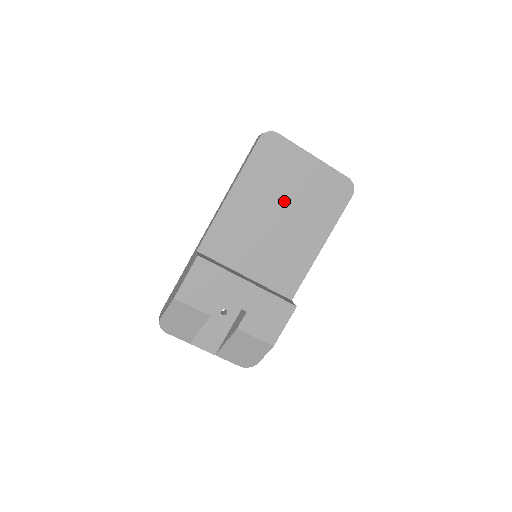
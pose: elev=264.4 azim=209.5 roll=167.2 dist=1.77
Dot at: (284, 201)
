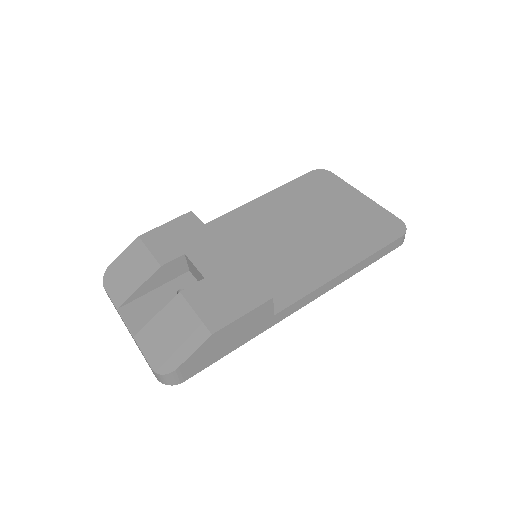
Dot at: (314, 218)
